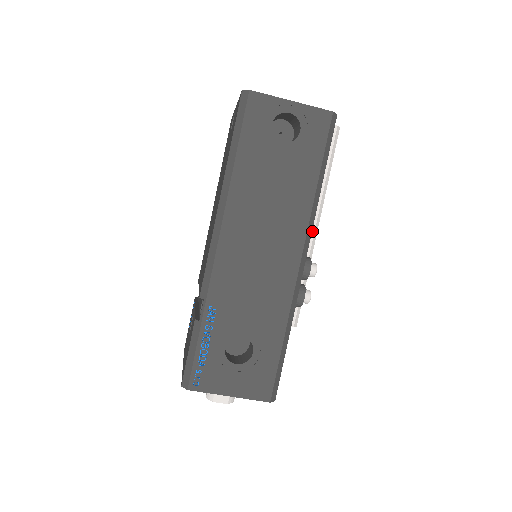
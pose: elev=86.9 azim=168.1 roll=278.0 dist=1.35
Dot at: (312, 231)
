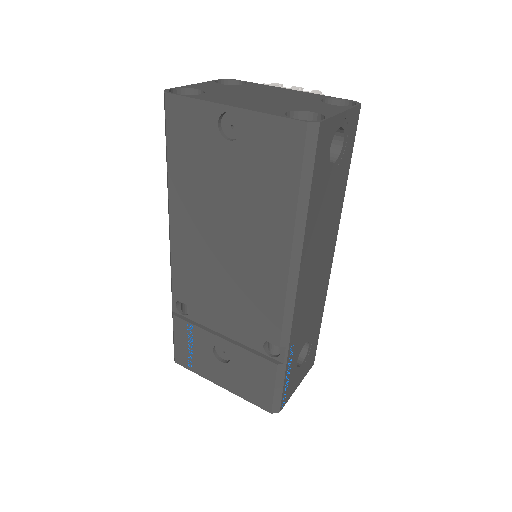
Dot at: occluded
